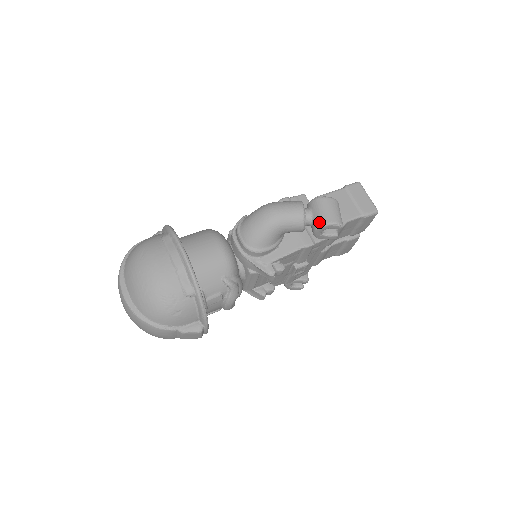
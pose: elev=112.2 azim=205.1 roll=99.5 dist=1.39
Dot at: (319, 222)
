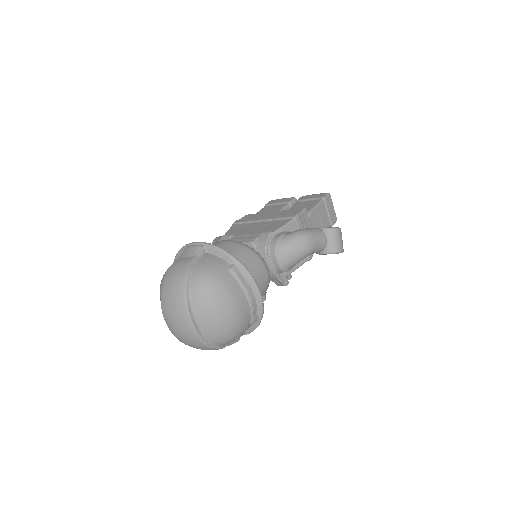
Dot at: (333, 250)
